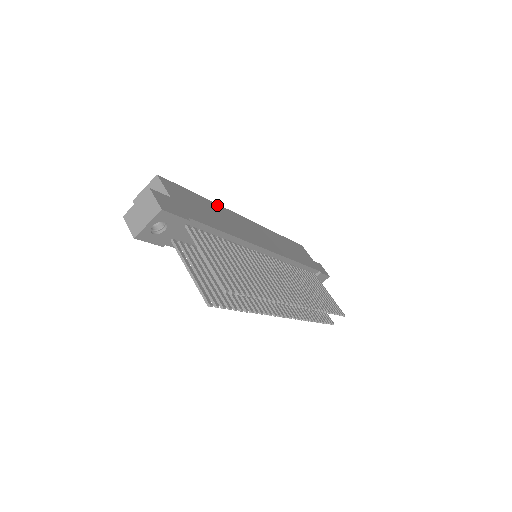
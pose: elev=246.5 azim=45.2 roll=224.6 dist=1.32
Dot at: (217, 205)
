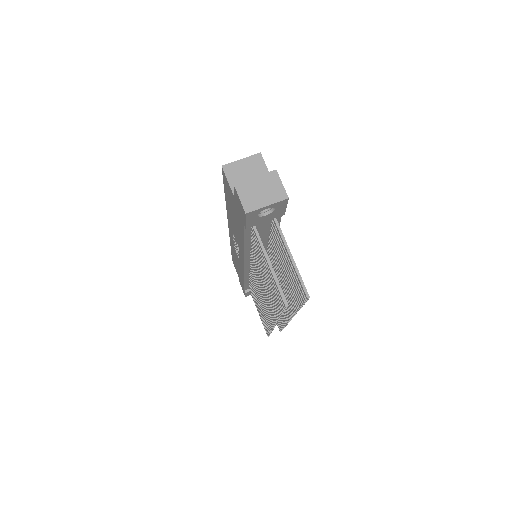
Dot at: occluded
